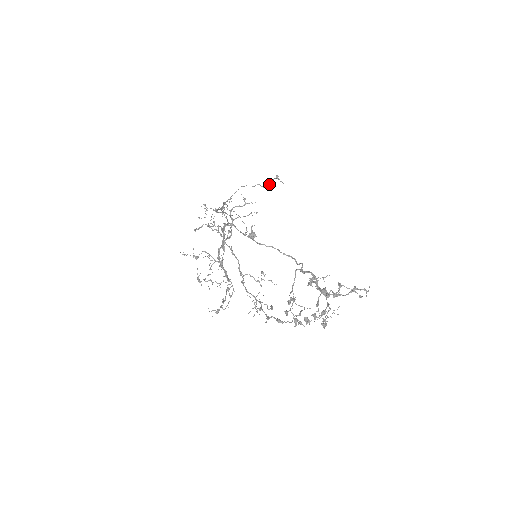
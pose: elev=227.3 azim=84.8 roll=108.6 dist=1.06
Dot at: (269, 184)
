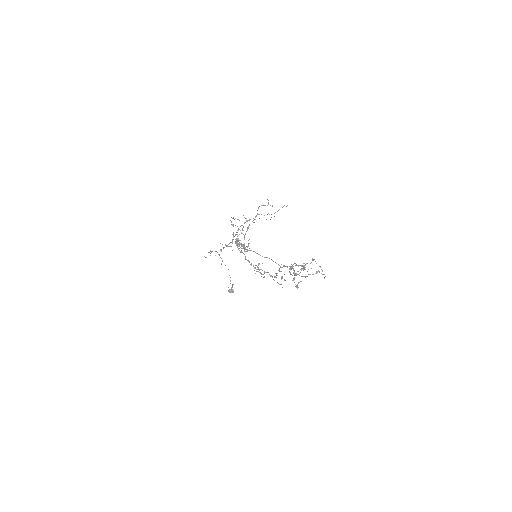
Dot at: (277, 211)
